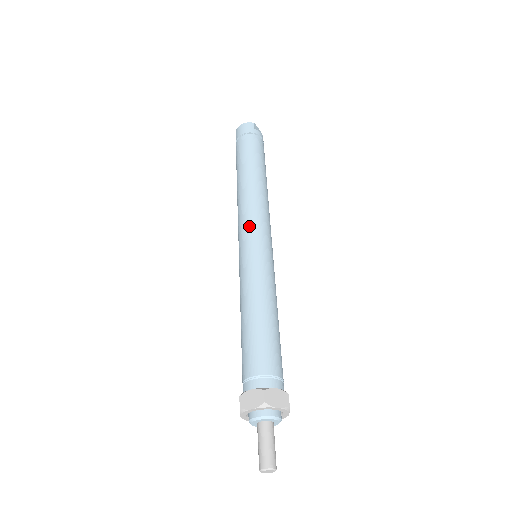
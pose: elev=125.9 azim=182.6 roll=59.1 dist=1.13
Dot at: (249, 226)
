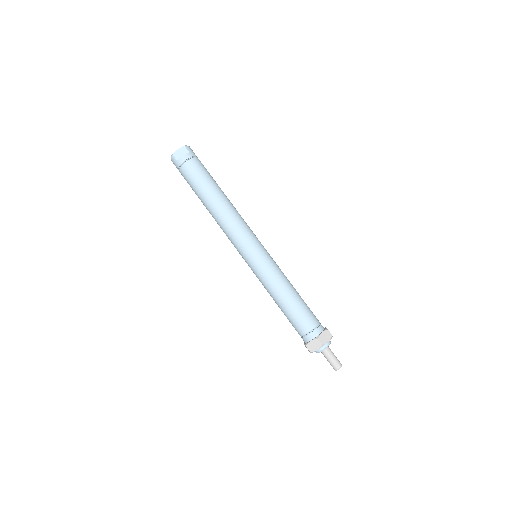
Dot at: occluded
